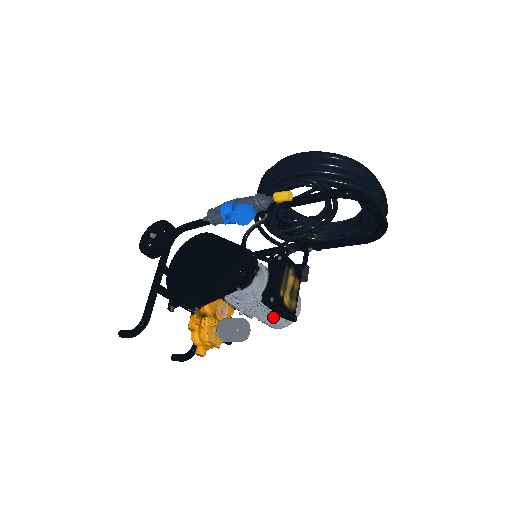
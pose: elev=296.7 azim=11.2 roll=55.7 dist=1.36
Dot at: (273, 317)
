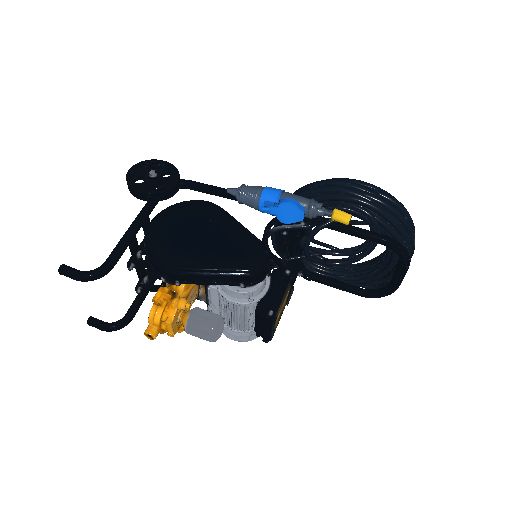
Dot at: (242, 327)
